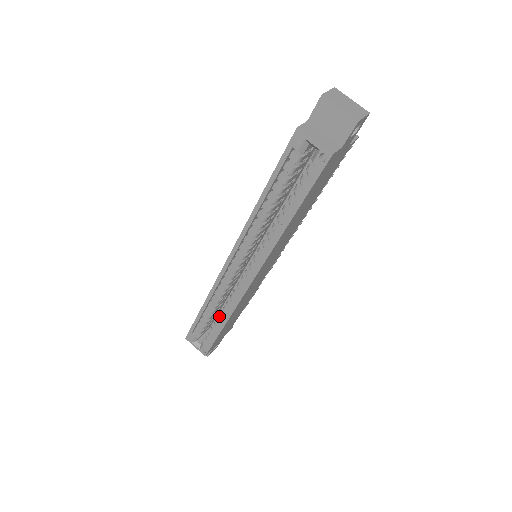
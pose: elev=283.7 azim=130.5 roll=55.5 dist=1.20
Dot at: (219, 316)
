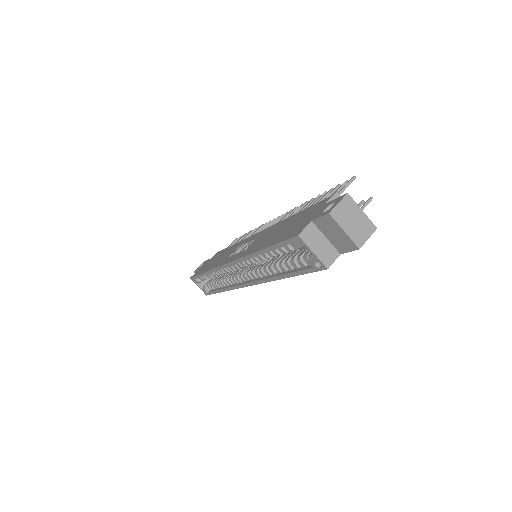
Dot at: (219, 281)
